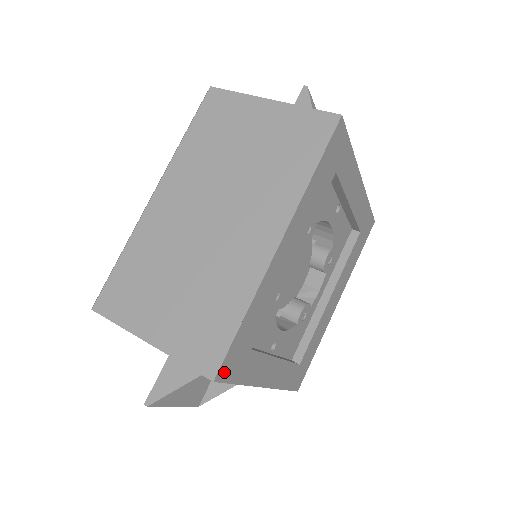
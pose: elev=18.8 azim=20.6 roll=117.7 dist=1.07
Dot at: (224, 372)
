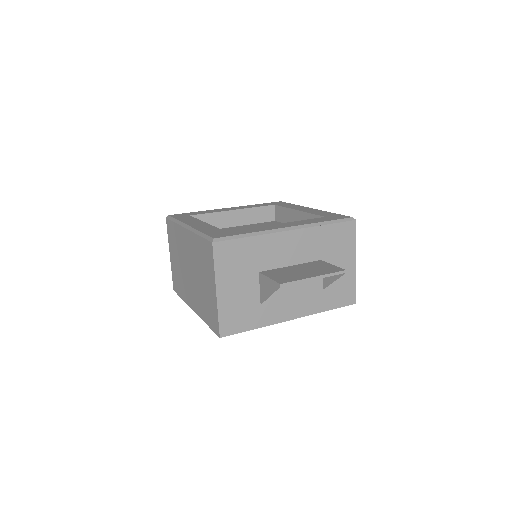
Dot at: occluded
